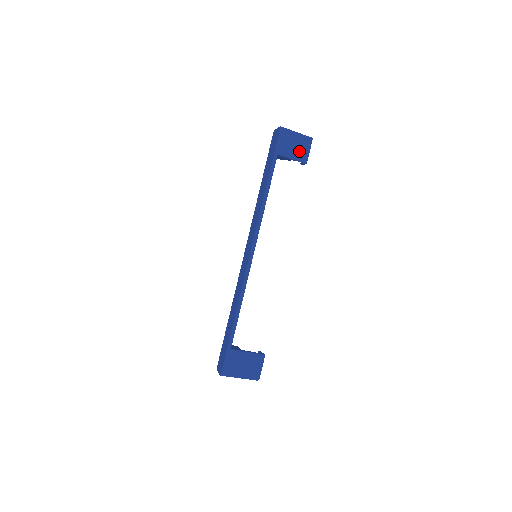
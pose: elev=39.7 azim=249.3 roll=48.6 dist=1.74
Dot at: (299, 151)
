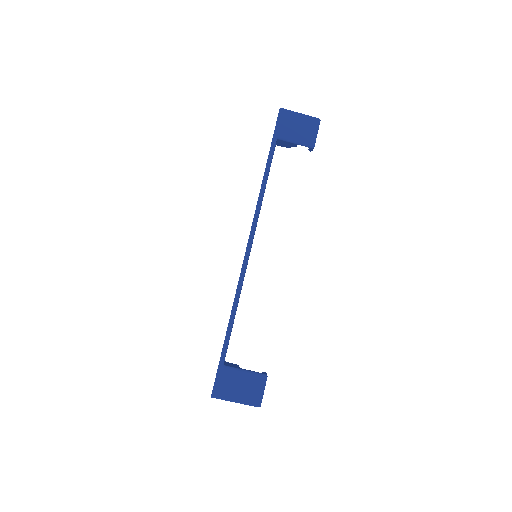
Dot at: (303, 134)
